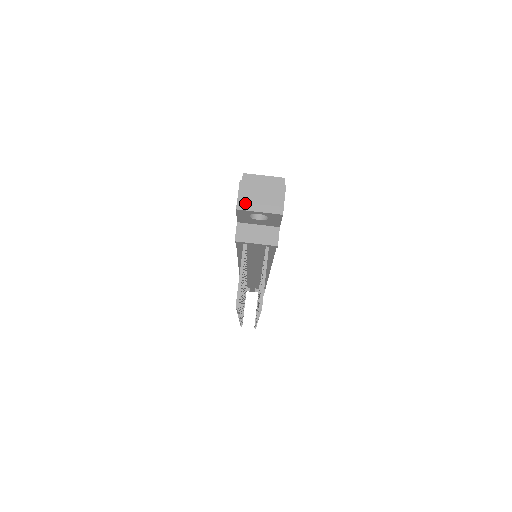
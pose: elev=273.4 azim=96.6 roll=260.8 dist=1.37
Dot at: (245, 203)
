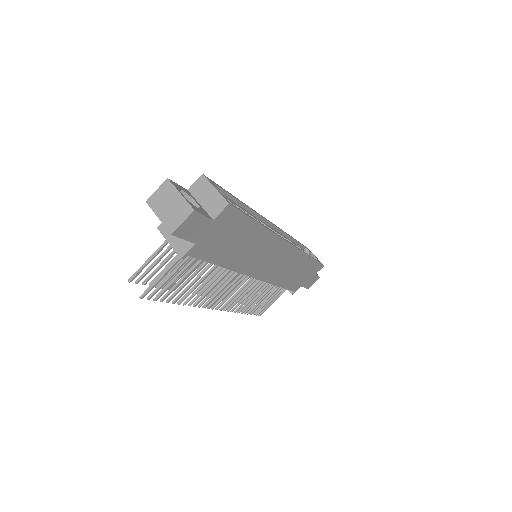
Dot at: (155, 201)
